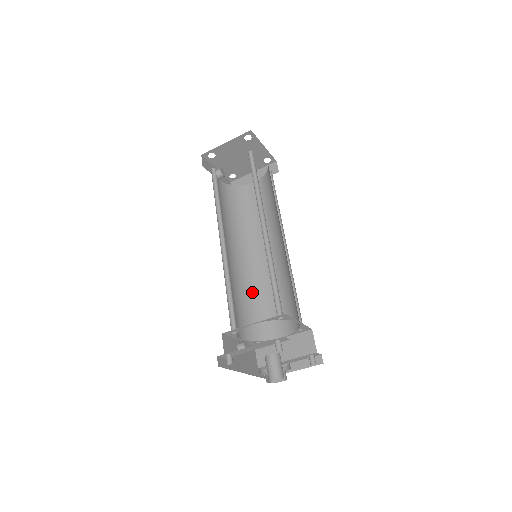
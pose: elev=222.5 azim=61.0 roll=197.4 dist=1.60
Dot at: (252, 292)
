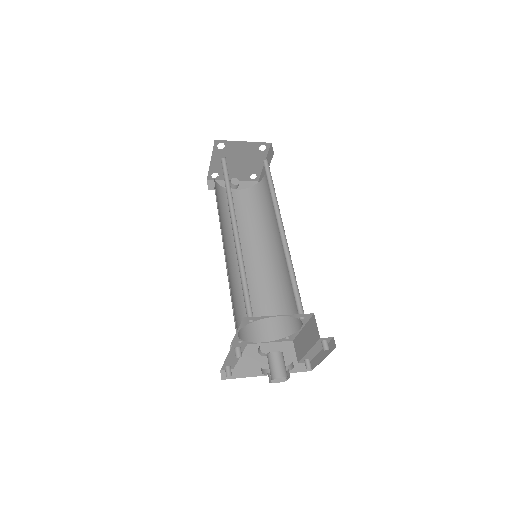
Dot at: (276, 288)
